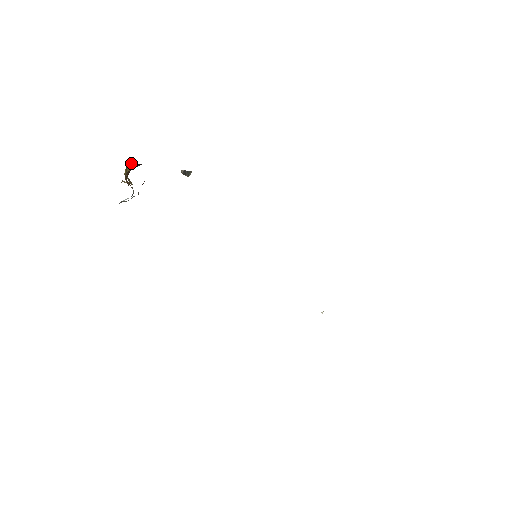
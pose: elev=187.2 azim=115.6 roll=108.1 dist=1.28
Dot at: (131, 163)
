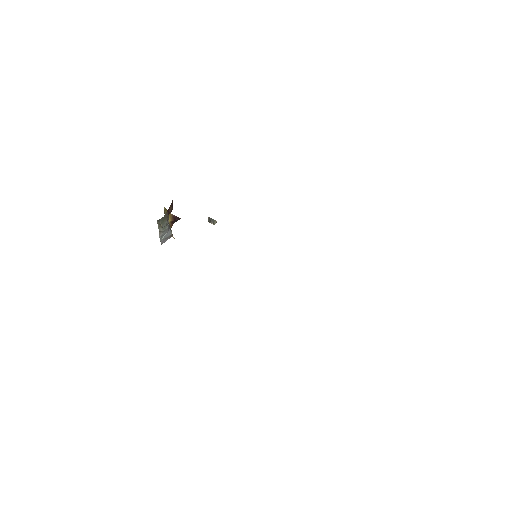
Dot at: (171, 214)
